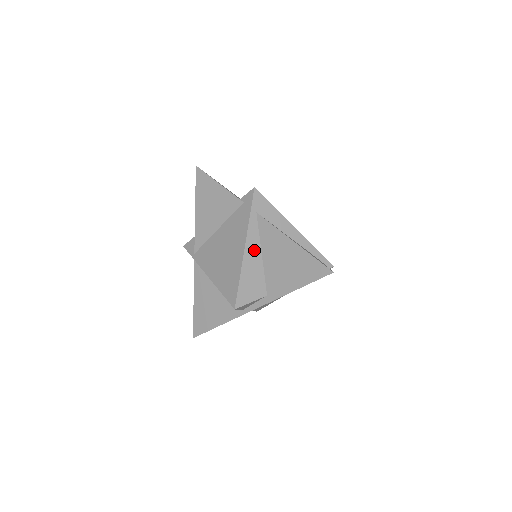
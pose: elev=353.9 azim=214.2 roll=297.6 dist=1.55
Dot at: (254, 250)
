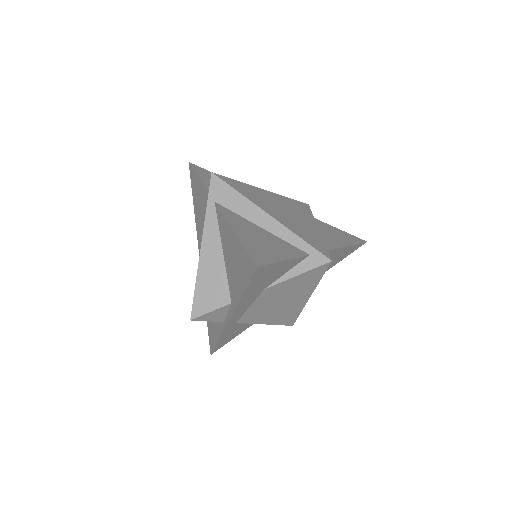
Dot at: (213, 248)
